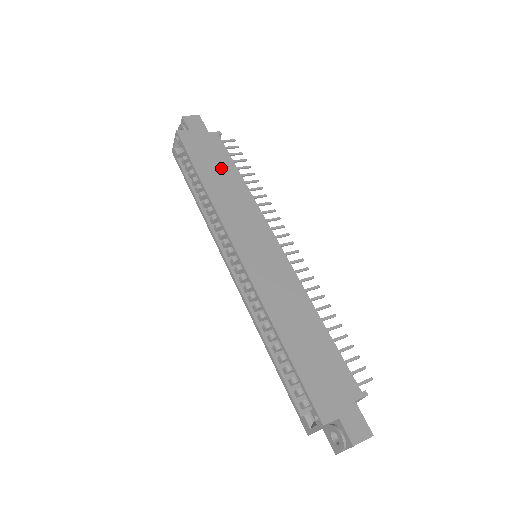
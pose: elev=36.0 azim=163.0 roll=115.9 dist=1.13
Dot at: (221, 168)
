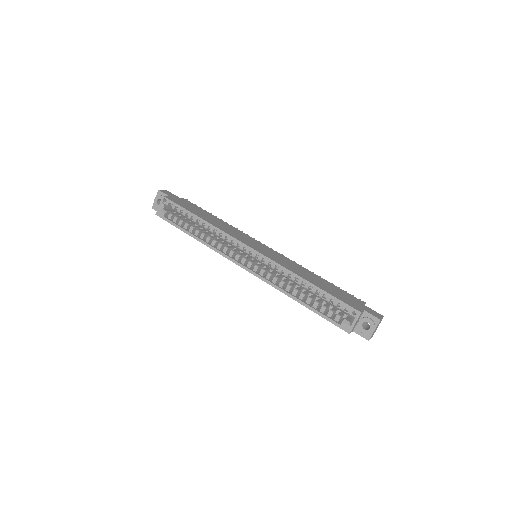
Dot at: (204, 214)
